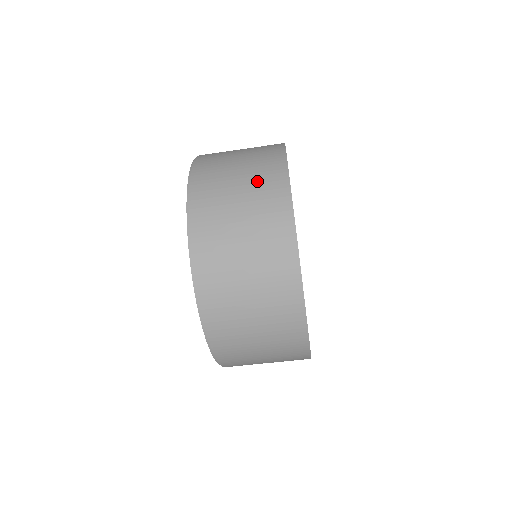
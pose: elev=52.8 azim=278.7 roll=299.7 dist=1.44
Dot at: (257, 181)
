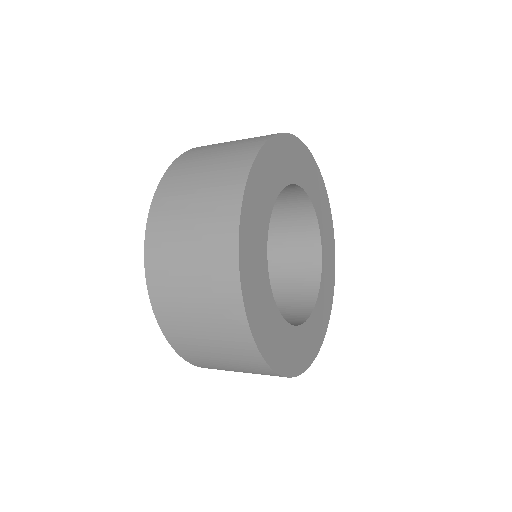
Dot at: (227, 346)
